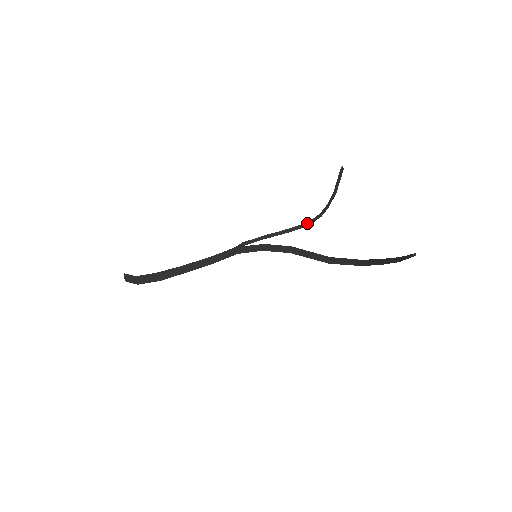
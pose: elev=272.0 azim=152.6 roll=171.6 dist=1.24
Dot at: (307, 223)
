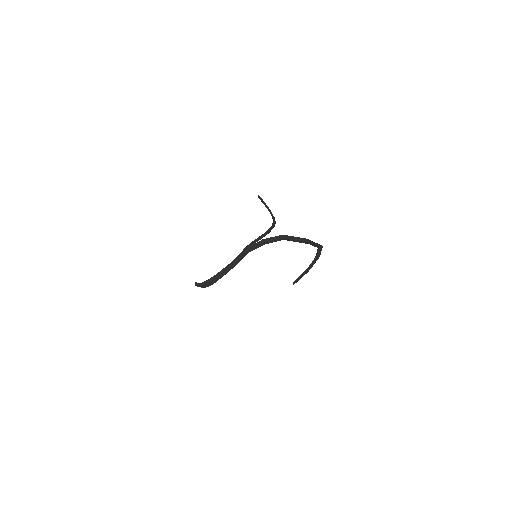
Dot at: (270, 229)
